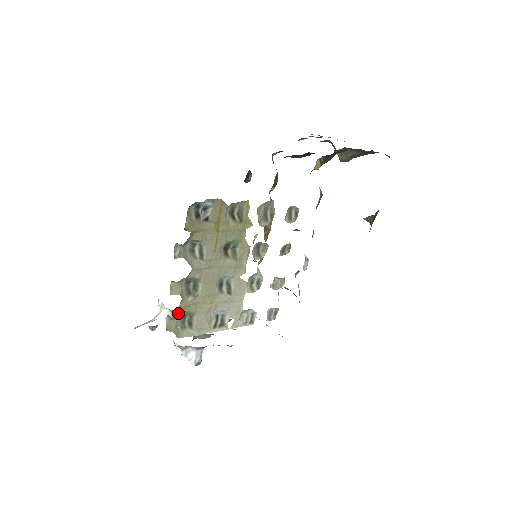
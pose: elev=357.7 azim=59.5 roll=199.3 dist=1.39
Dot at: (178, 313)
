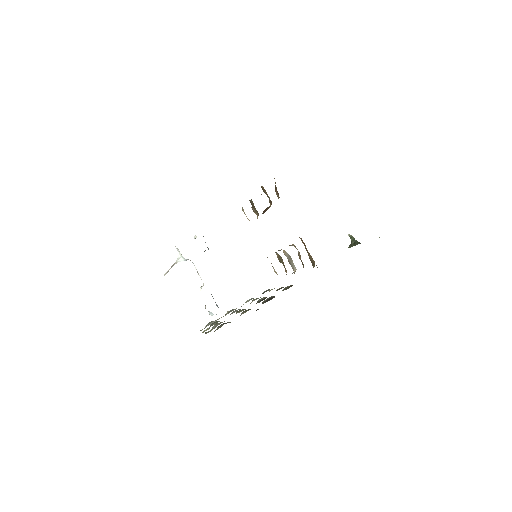
Dot at: occluded
